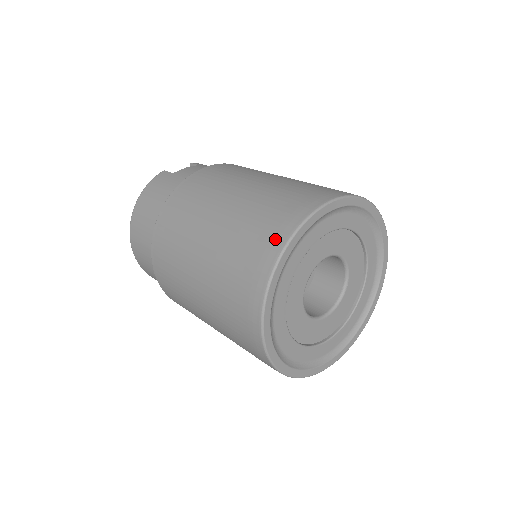
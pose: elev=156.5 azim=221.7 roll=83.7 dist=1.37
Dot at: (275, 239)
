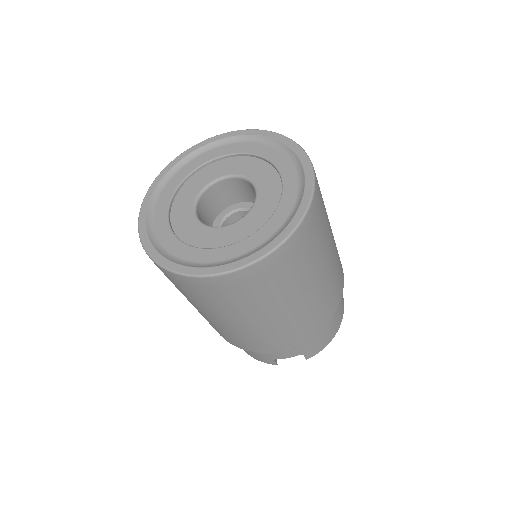
Dot at: occluded
